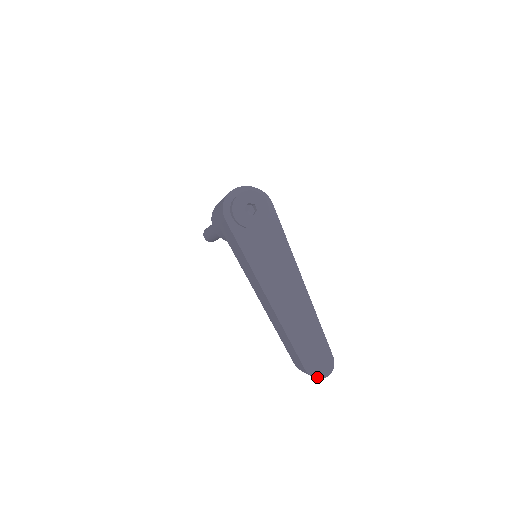
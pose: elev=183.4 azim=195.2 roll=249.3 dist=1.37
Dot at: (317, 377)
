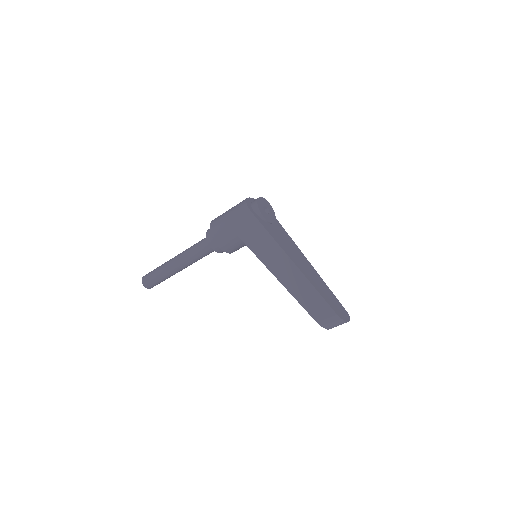
Dot at: (345, 320)
